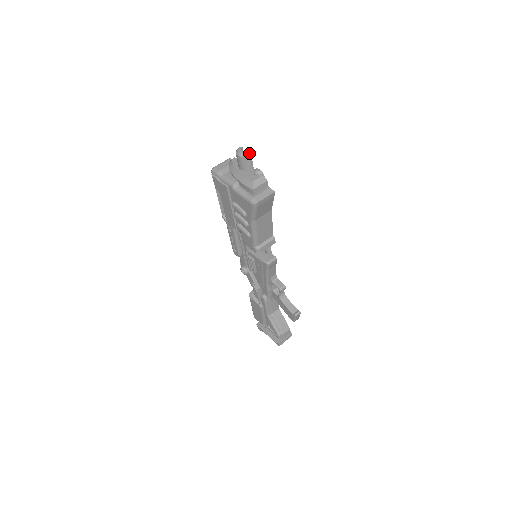
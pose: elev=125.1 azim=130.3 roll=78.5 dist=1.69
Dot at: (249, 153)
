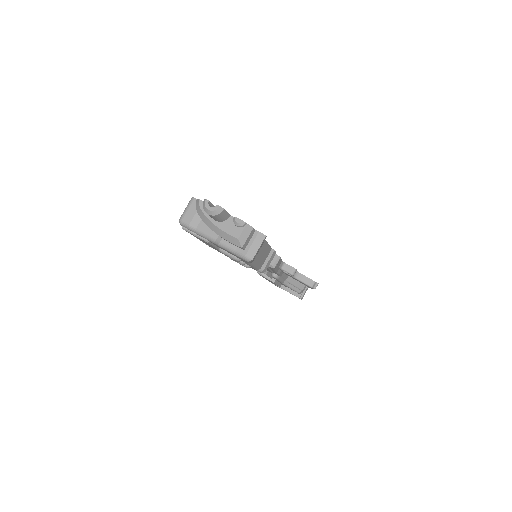
Dot at: (221, 208)
